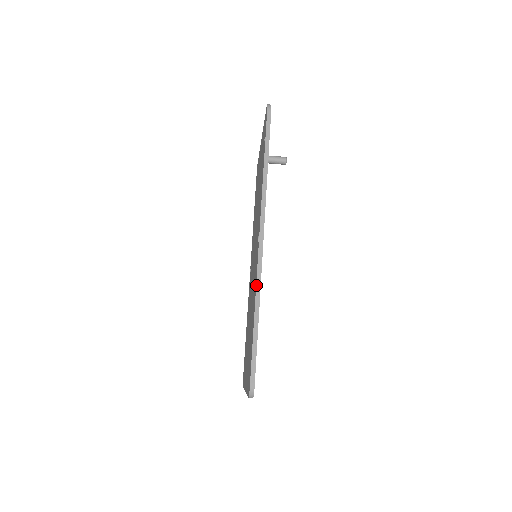
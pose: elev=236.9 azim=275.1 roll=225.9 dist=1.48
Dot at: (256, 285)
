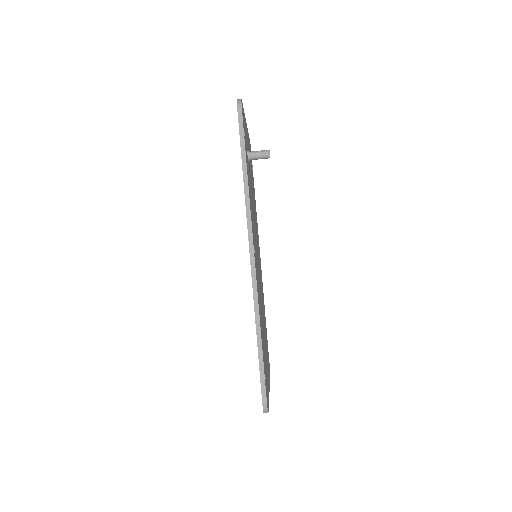
Dot at: (254, 305)
